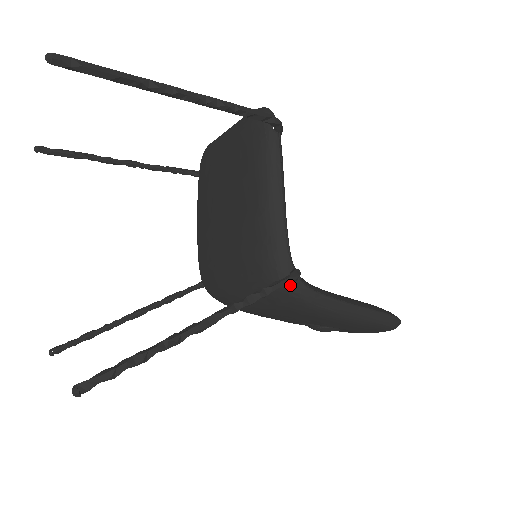
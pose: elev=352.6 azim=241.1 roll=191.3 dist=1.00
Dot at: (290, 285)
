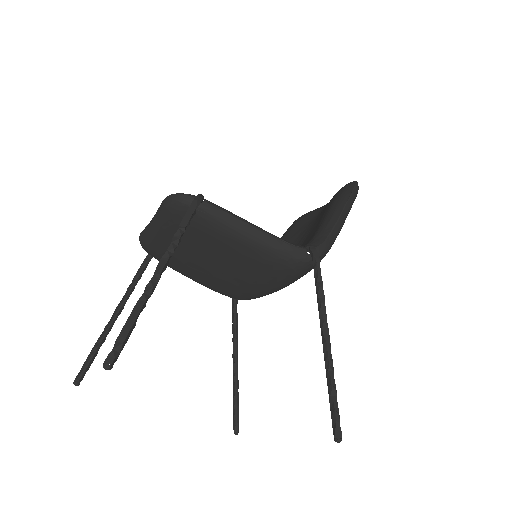
Dot at: occluded
